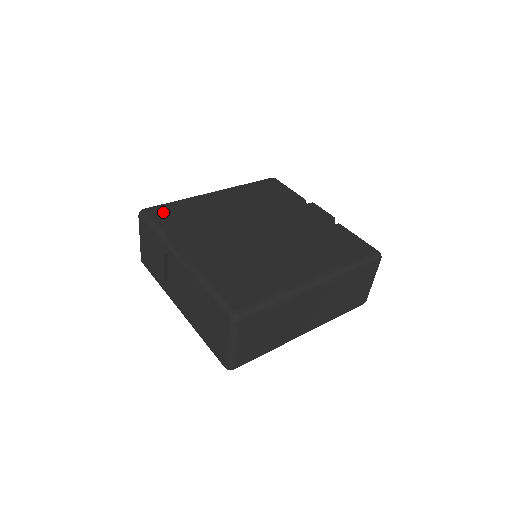
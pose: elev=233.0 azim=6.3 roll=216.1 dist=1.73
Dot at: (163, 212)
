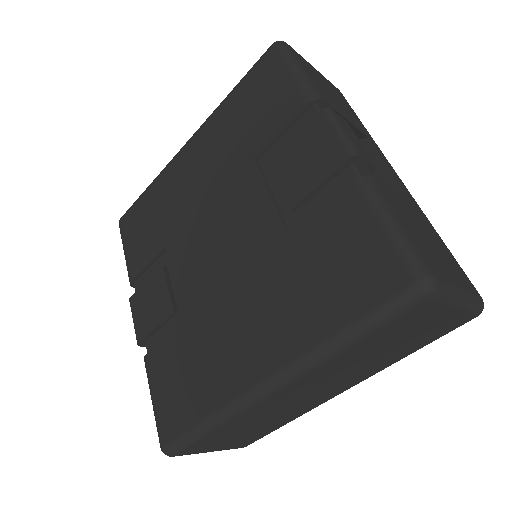
Dot at: (132, 222)
